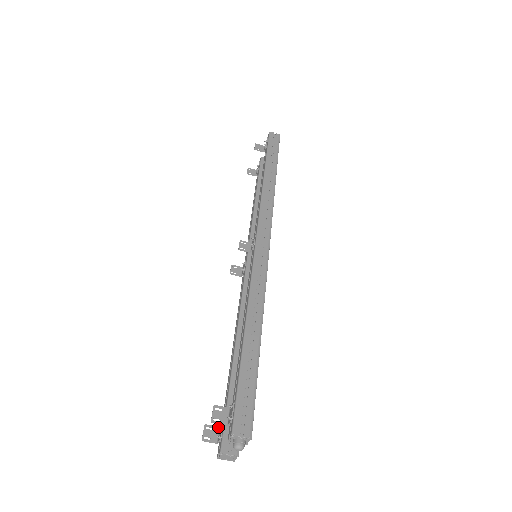
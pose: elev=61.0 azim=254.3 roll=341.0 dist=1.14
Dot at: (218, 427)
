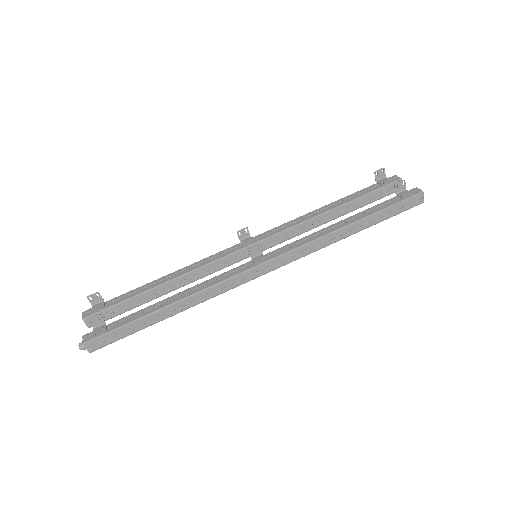
Dot at: (103, 300)
